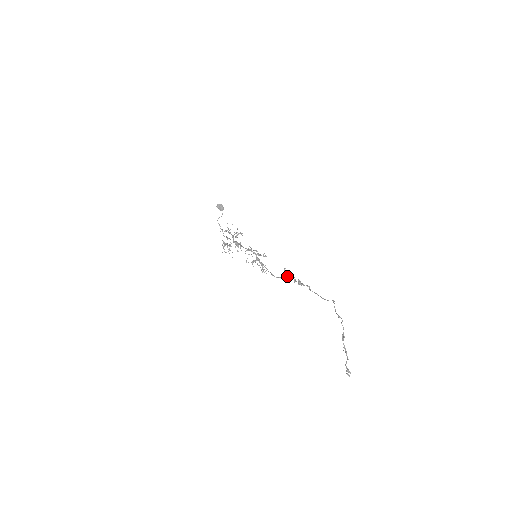
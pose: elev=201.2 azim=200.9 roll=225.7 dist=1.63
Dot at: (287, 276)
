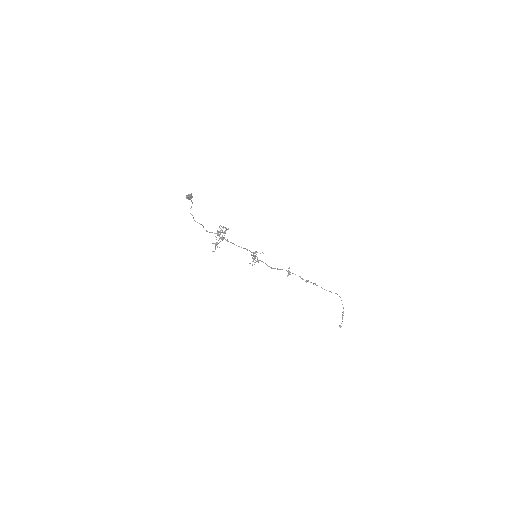
Dot at: (290, 272)
